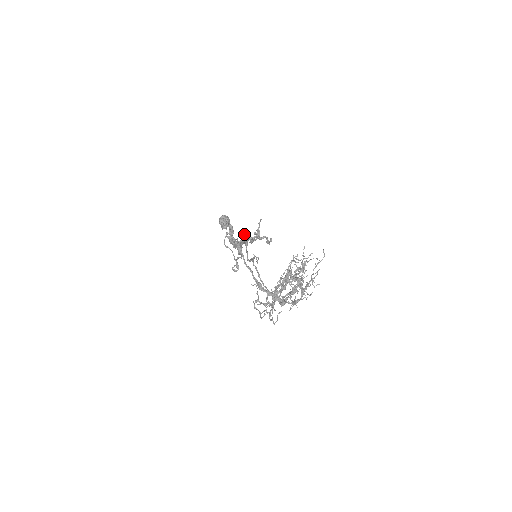
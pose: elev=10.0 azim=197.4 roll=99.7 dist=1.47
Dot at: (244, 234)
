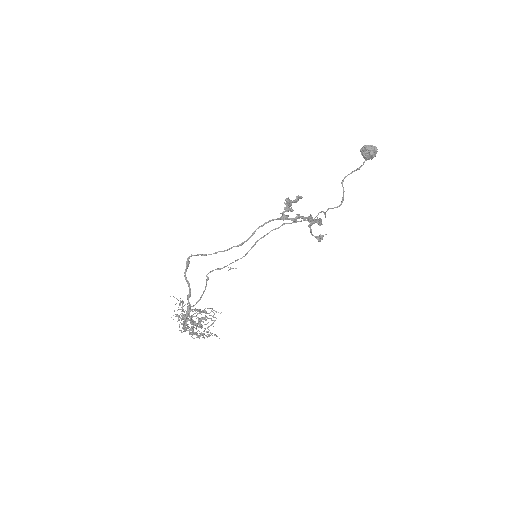
Dot at: (296, 216)
